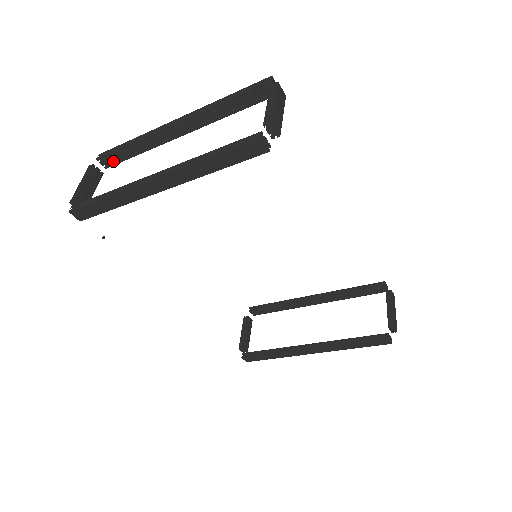
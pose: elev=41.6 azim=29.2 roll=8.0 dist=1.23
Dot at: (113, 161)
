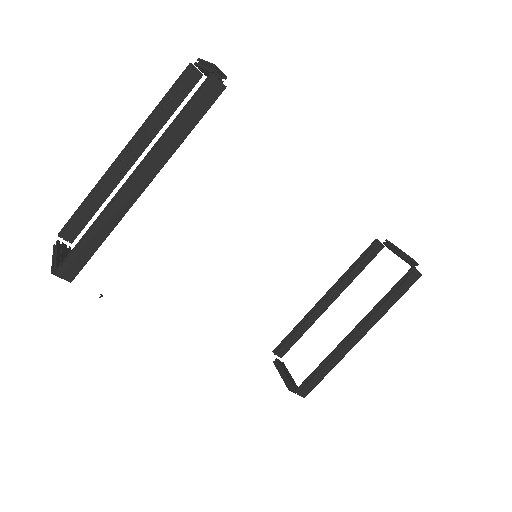
Dot at: (76, 231)
